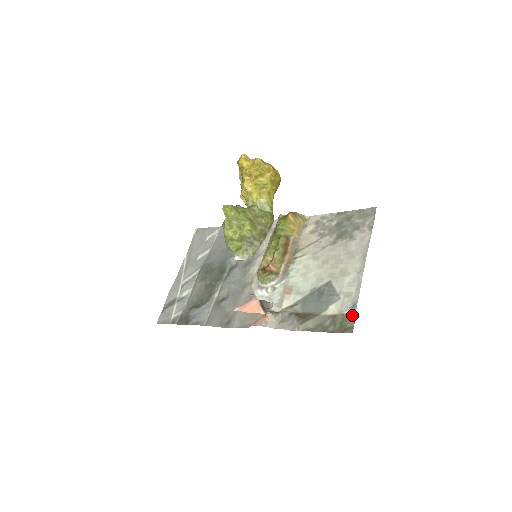
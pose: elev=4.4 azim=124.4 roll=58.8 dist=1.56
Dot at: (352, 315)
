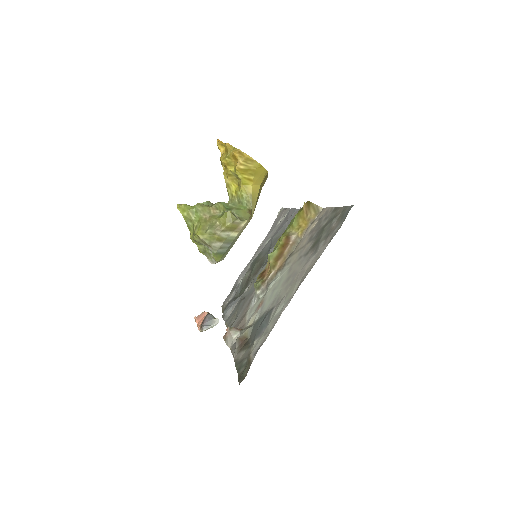
Dot at: (251, 362)
